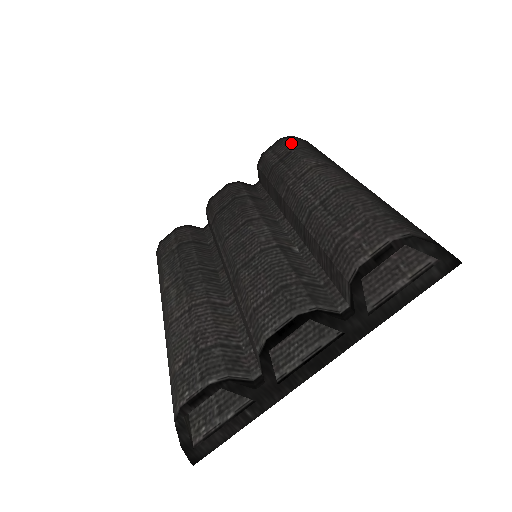
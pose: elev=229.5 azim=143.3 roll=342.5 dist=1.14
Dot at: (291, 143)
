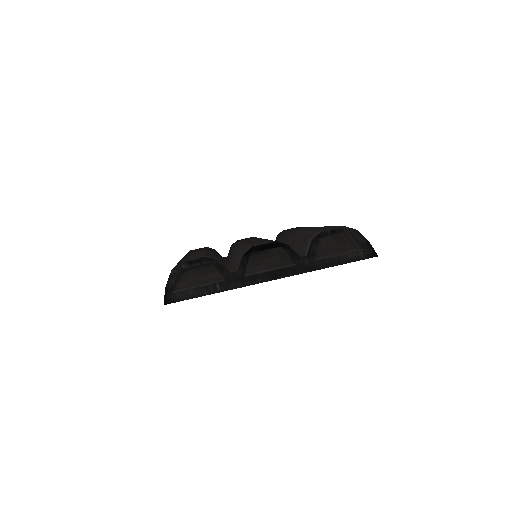
Dot at: occluded
